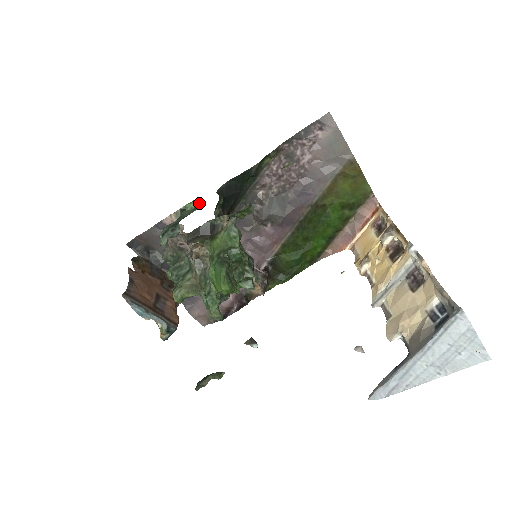
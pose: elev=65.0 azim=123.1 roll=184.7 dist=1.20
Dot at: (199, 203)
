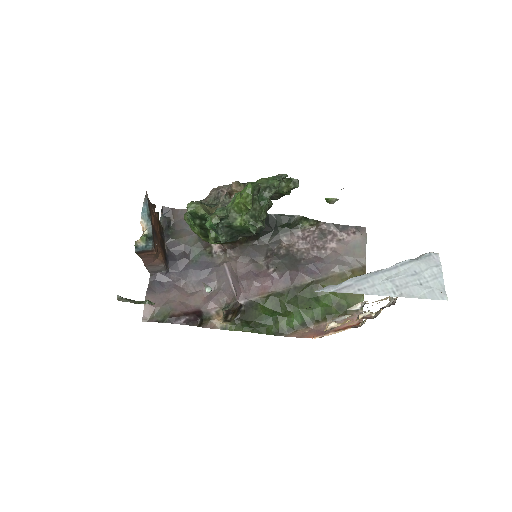
Dot at: occluded
